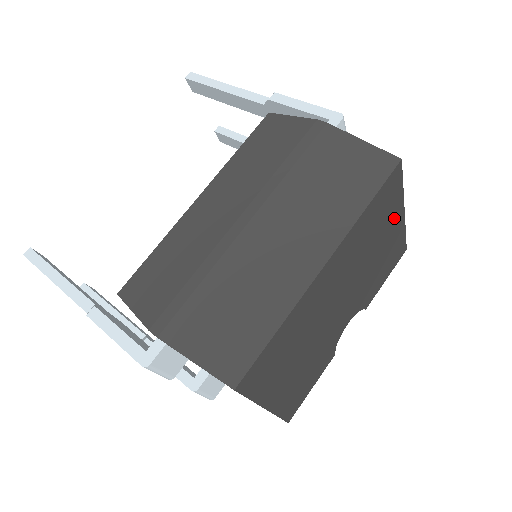
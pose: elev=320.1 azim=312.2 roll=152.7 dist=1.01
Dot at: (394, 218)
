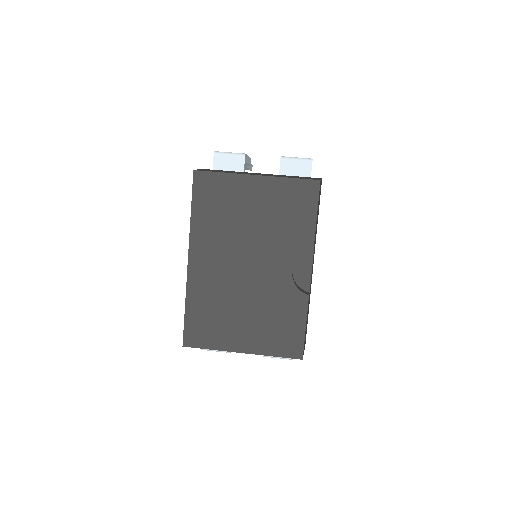
Dot at: (246, 189)
